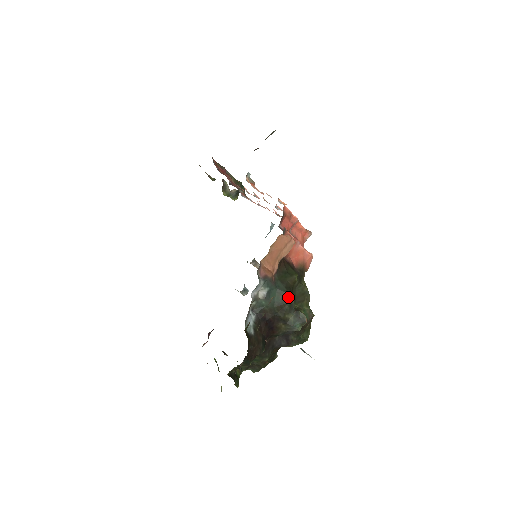
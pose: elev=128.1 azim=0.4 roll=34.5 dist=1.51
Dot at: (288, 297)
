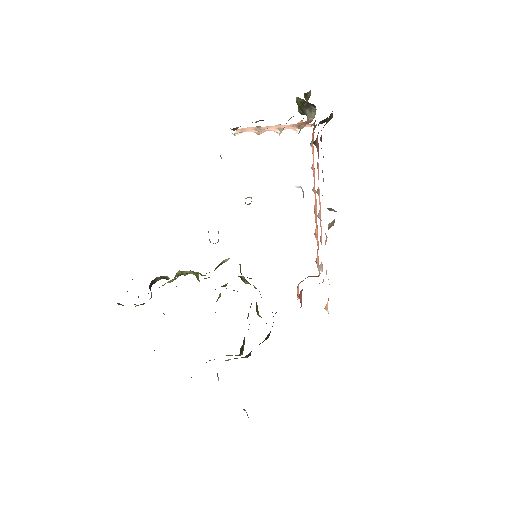
Dot at: (245, 357)
